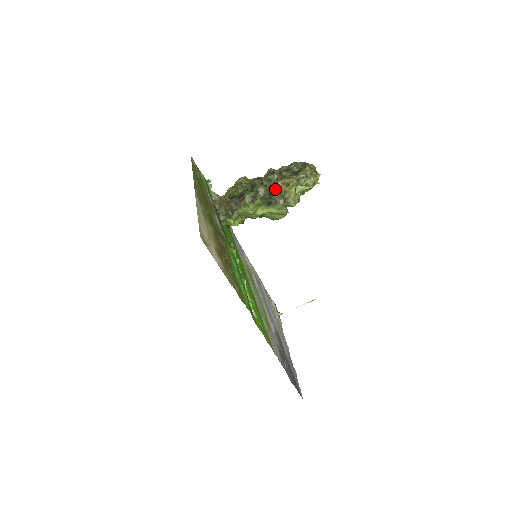
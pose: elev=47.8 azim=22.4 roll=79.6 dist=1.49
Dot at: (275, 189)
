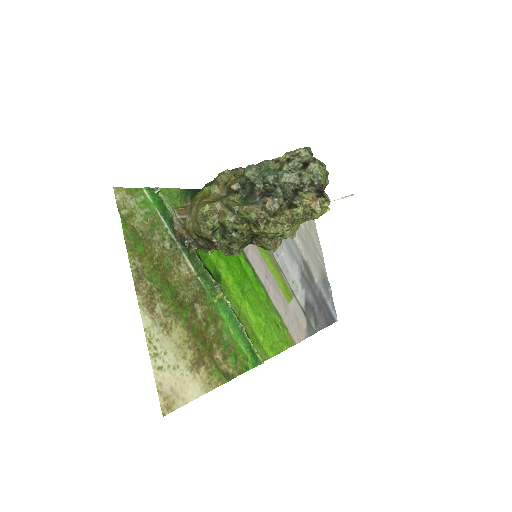
Dot at: (258, 234)
